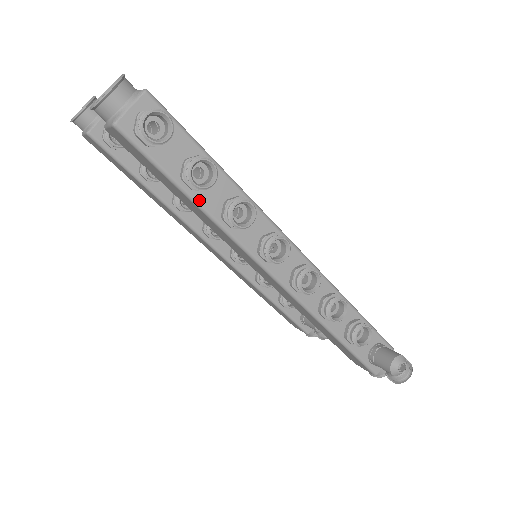
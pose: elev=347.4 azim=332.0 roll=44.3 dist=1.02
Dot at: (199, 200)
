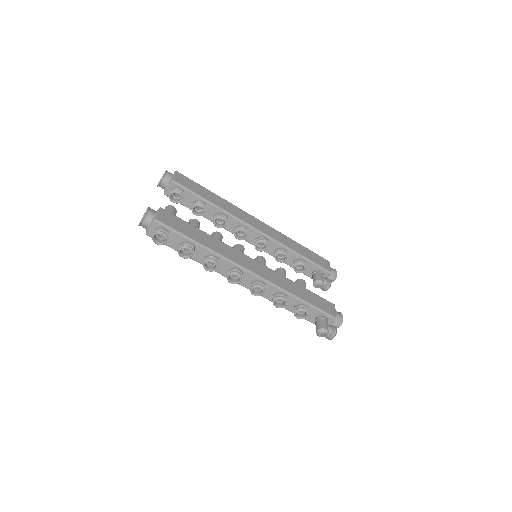
Dot at: (191, 257)
